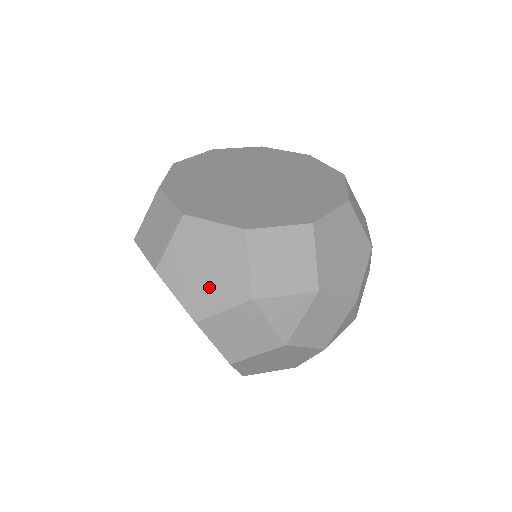
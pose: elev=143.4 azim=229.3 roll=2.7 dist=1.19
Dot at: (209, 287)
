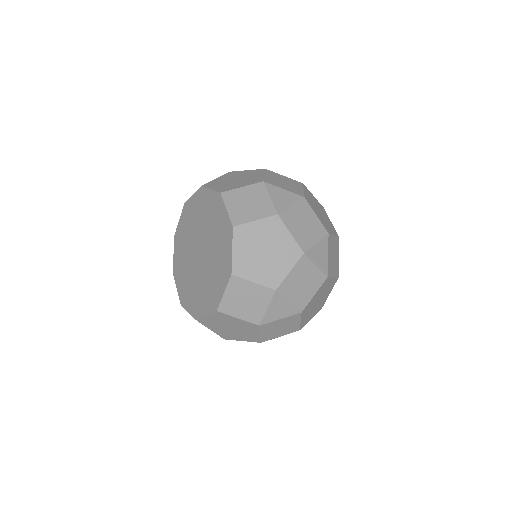
Dot at: occluded
